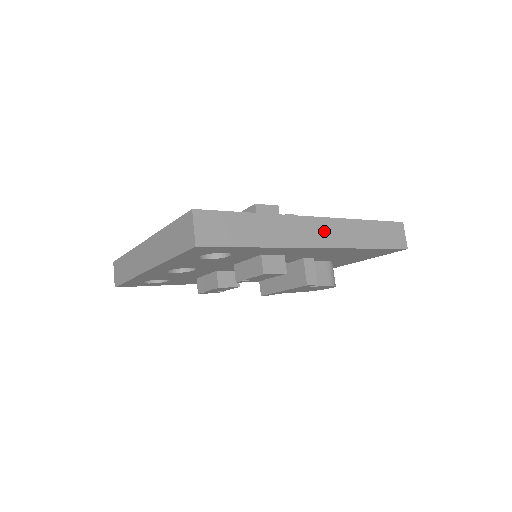
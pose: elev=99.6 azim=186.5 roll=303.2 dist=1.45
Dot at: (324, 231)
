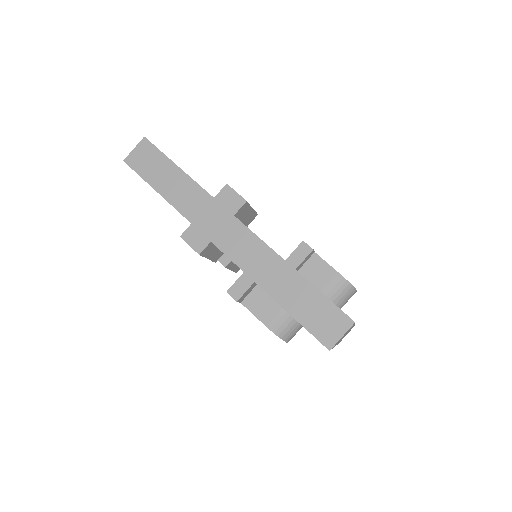
Dot at: (237, 239)
